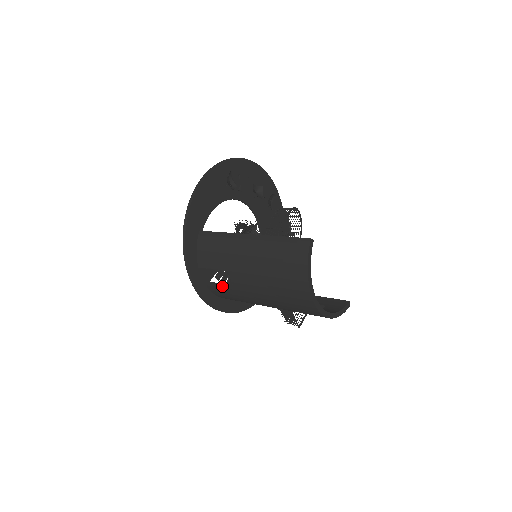
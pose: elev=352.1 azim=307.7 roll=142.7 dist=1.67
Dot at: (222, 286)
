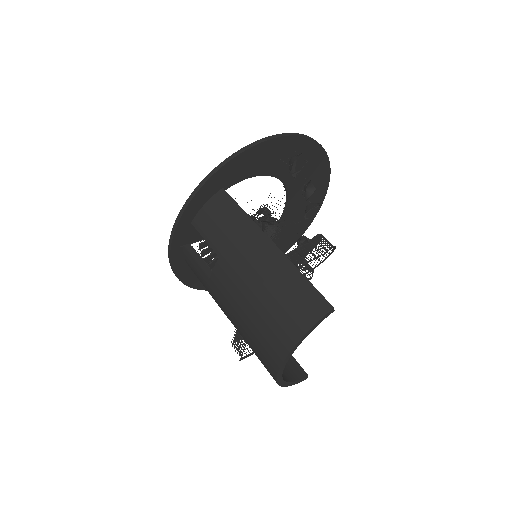
Dot at: (199, 261)
